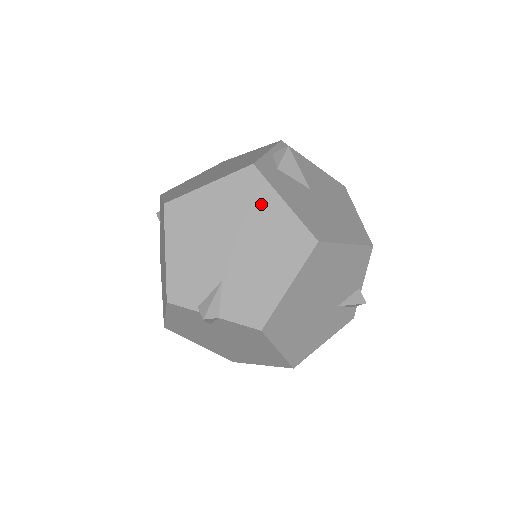
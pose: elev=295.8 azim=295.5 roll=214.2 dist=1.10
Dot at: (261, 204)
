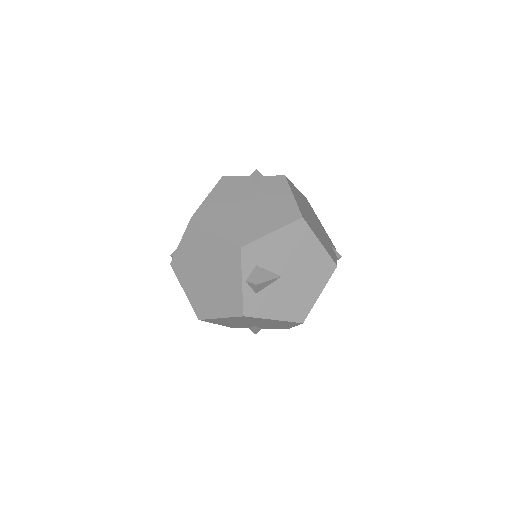
Dot at: (260, 320)
